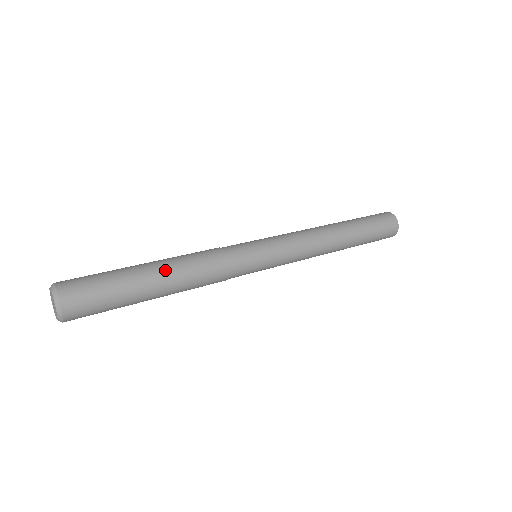
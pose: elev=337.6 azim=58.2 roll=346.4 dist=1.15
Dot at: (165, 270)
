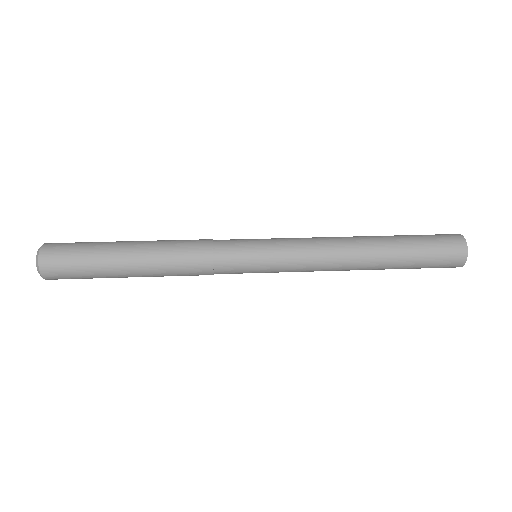
Dot at: (142, 266)
